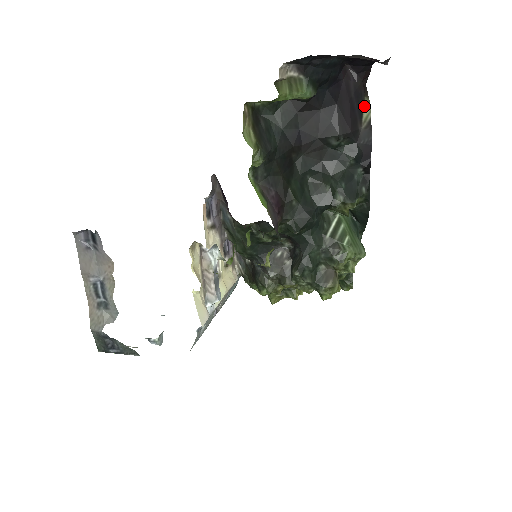
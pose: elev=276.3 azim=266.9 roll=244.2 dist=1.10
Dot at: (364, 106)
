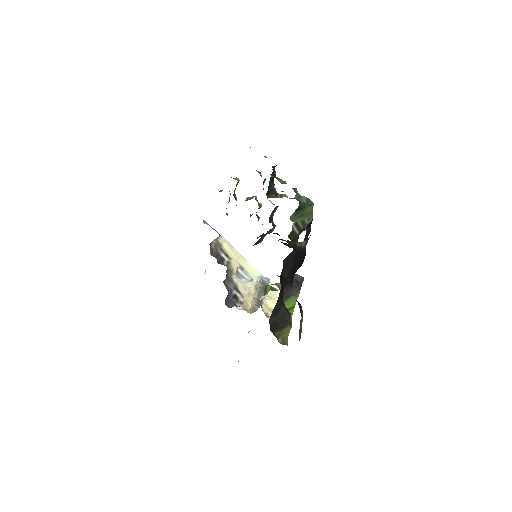
Dot at: (300, 247)
